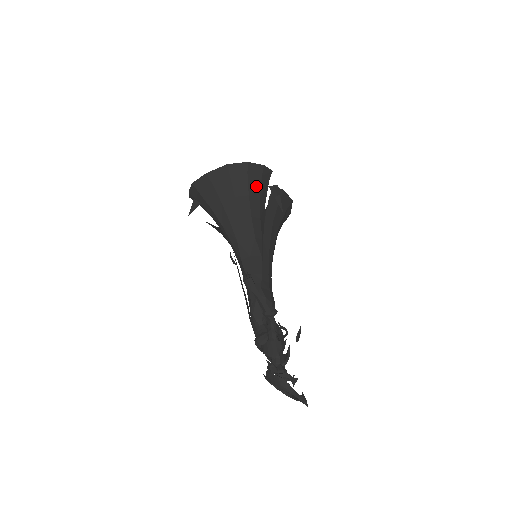
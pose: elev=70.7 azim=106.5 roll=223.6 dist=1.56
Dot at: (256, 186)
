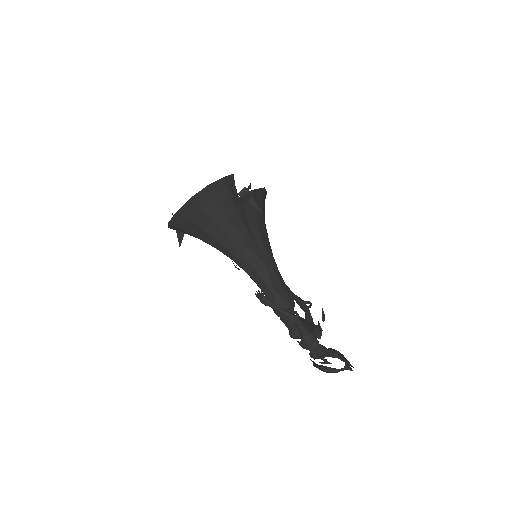
Dot at: (226, 200)
